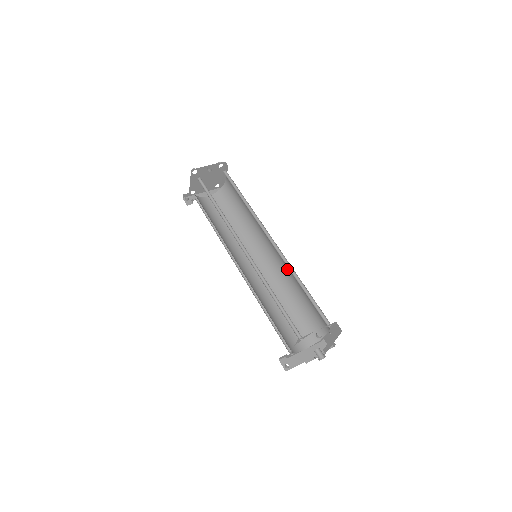
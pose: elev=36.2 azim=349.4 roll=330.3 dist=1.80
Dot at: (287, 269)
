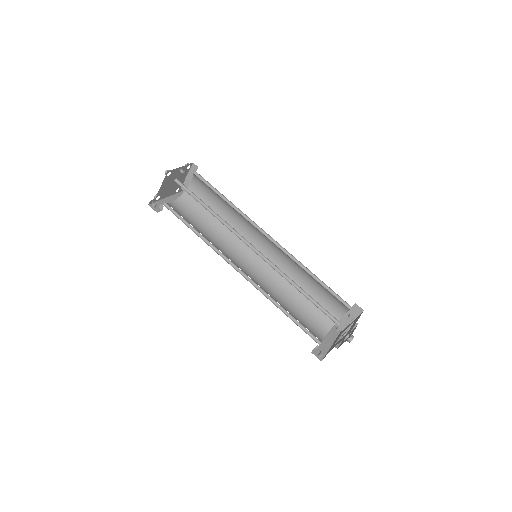
Dot at: (287, 265)
